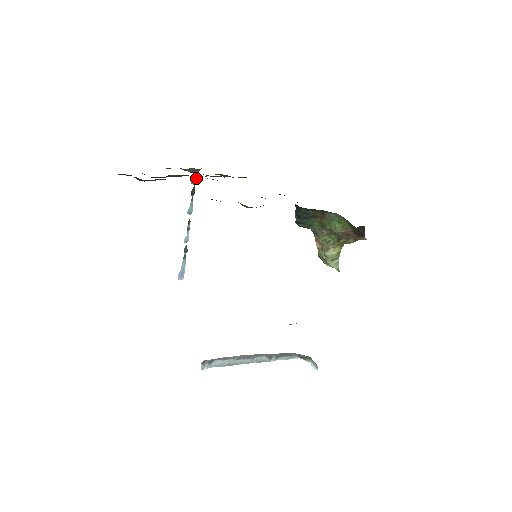
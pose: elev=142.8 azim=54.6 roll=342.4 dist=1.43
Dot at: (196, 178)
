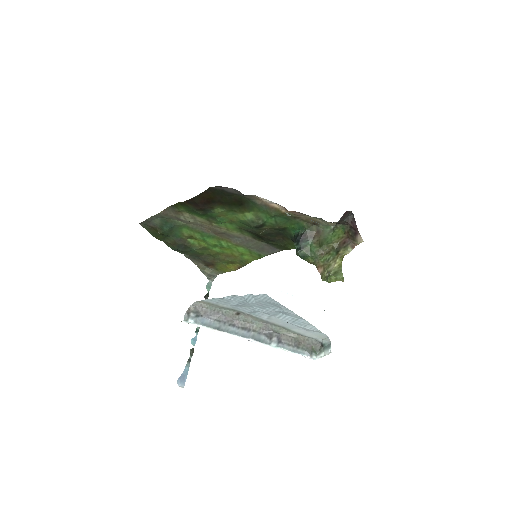
Dot at: (211, 285)
